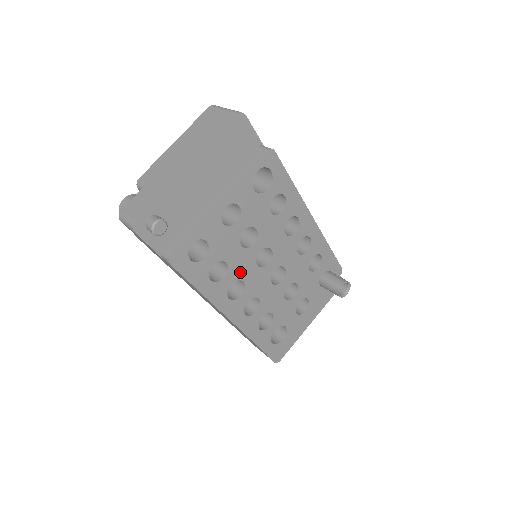
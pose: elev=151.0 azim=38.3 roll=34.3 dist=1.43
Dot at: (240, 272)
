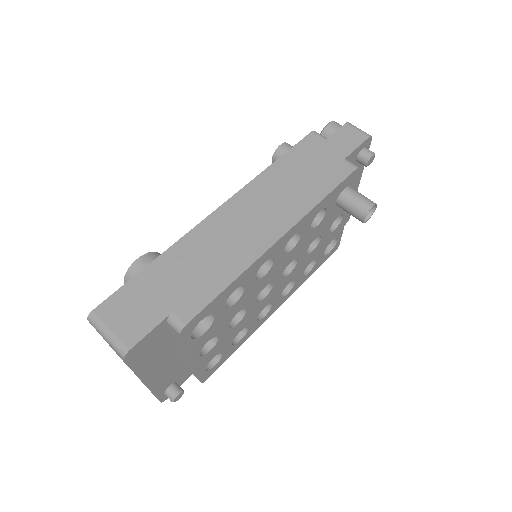
Dot at: (256, 314)
